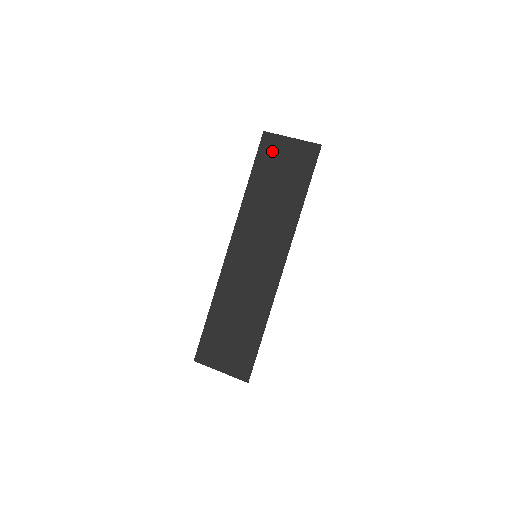
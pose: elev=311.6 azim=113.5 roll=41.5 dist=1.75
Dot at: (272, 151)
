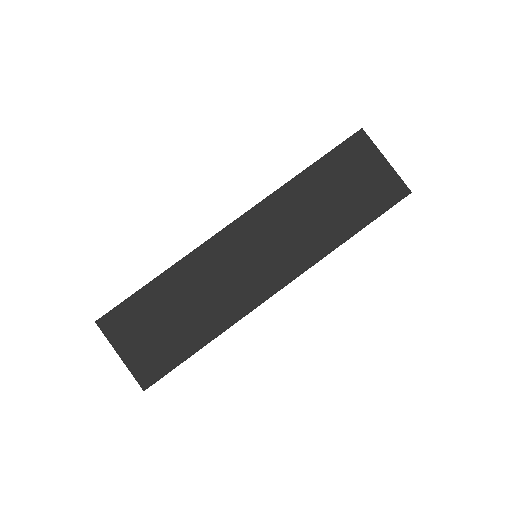
Dot at: (356, 157)
